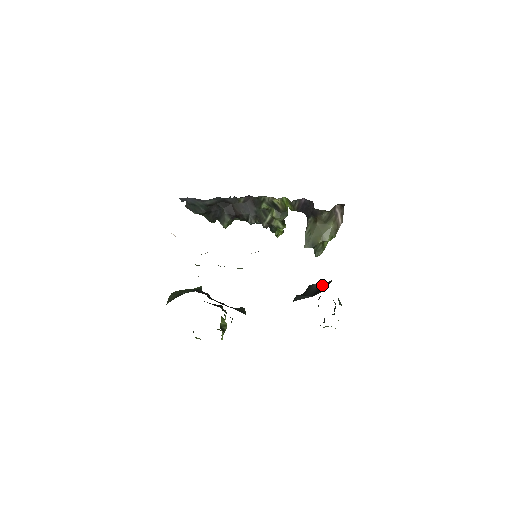
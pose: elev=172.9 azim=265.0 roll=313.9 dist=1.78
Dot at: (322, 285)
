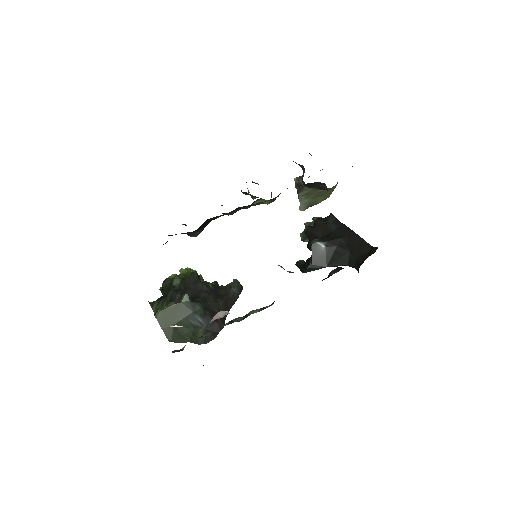
Dot at: (332, 250)
